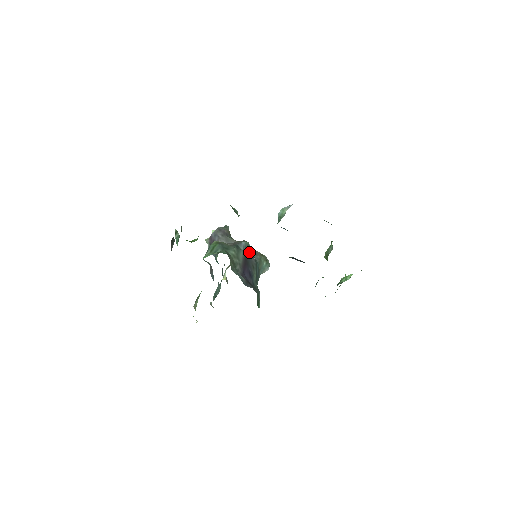
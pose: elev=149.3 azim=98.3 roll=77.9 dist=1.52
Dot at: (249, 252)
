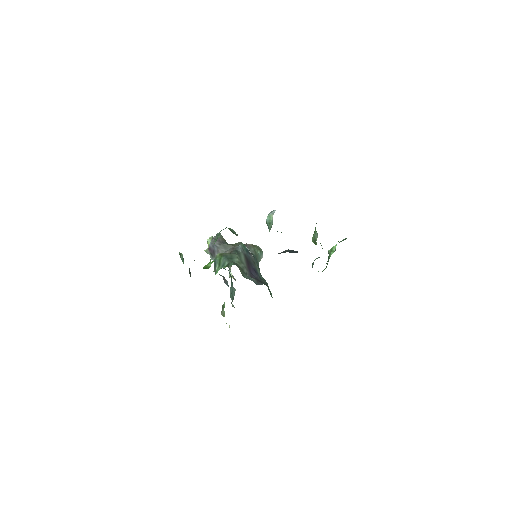
Dot at: (246, 251)
